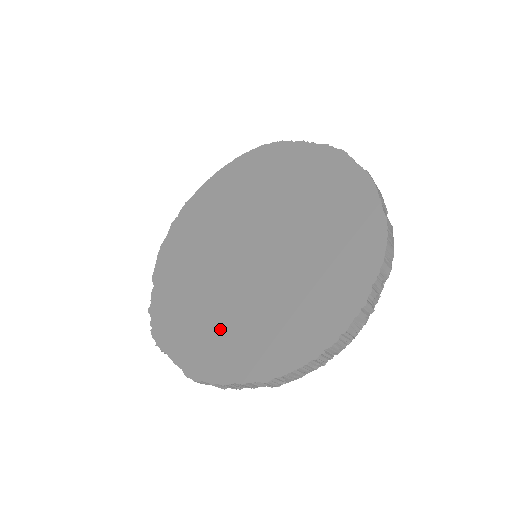
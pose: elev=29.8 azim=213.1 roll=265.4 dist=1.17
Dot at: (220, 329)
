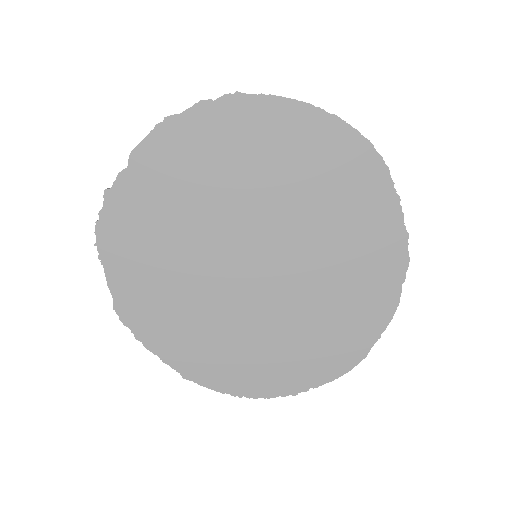
Dot at: (175, 301)
